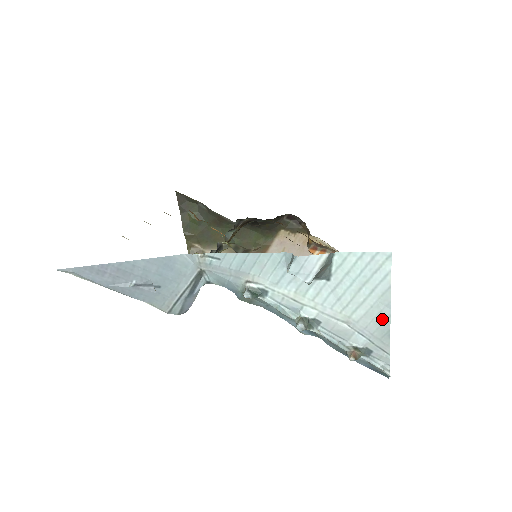
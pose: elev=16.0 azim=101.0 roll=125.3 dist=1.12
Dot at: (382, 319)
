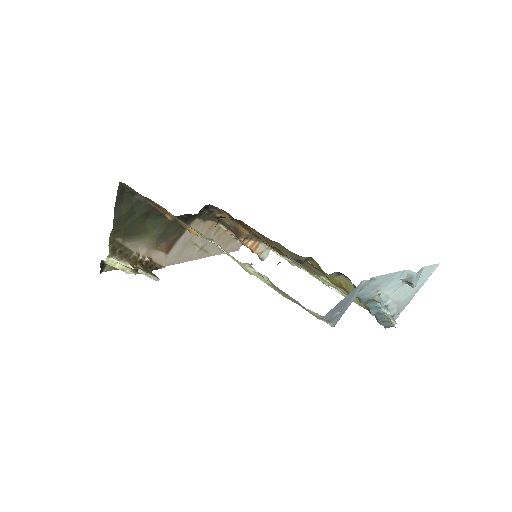
Dot at: (411, 297)
